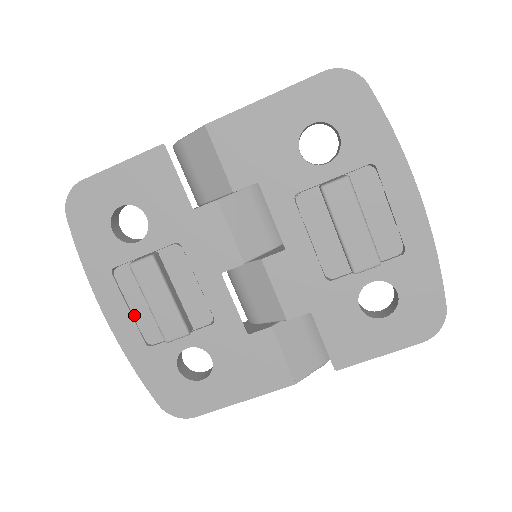
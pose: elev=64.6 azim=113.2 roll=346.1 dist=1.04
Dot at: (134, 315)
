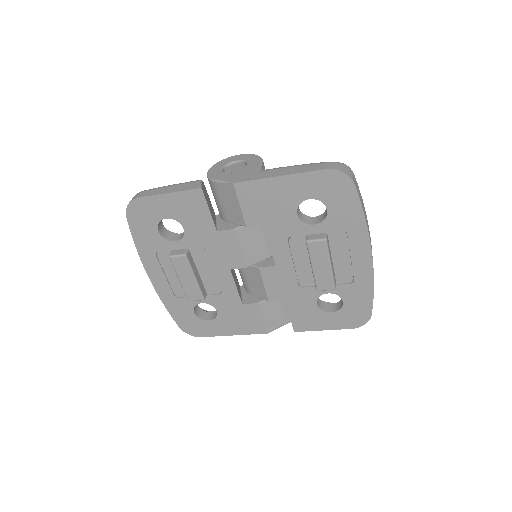
Dot at: (168, 279)
